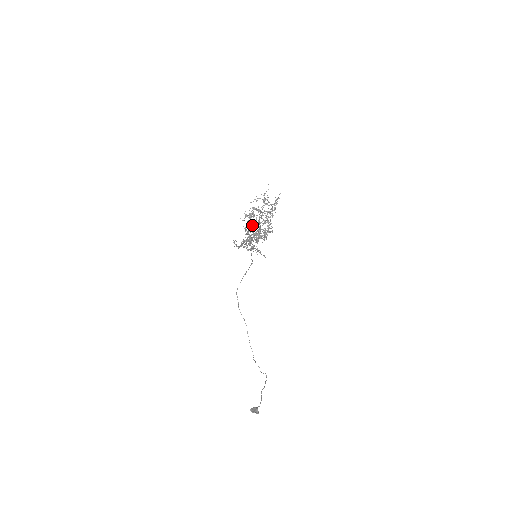
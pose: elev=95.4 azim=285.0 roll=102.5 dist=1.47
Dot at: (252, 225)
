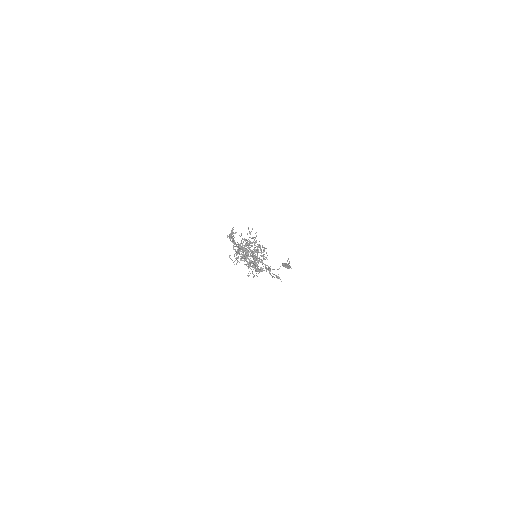
Dot at: (244, 255)
